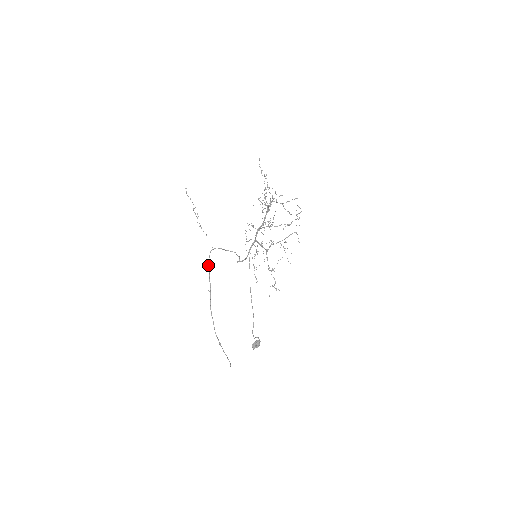
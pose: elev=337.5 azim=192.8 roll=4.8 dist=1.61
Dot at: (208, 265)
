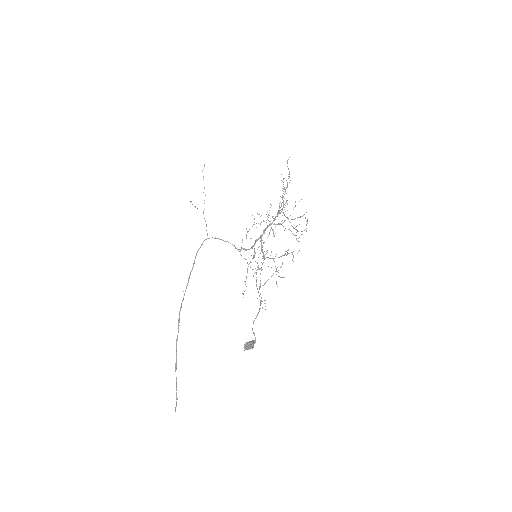
Dot at: (195, 256)
